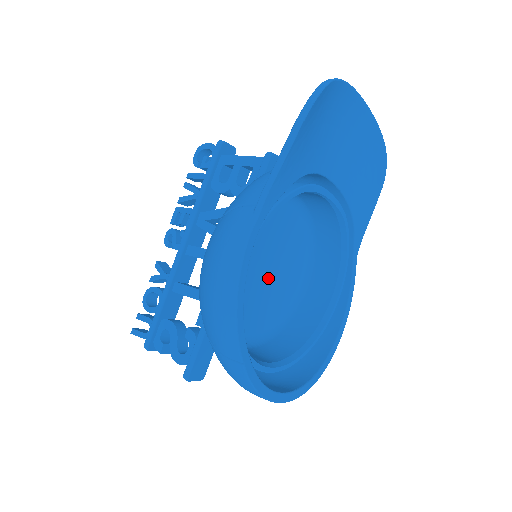
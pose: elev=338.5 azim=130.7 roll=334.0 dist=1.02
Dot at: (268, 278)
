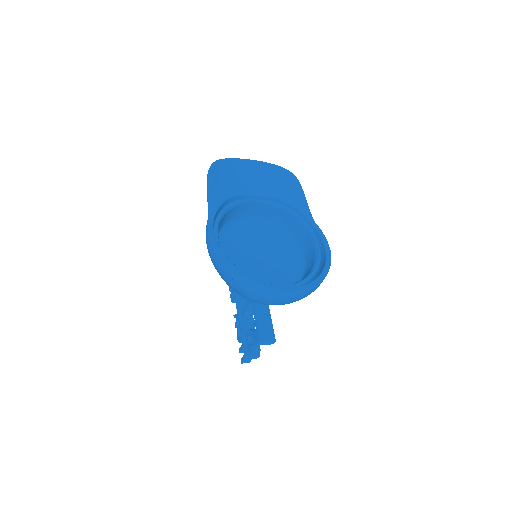
Dot at: (269, 261)
